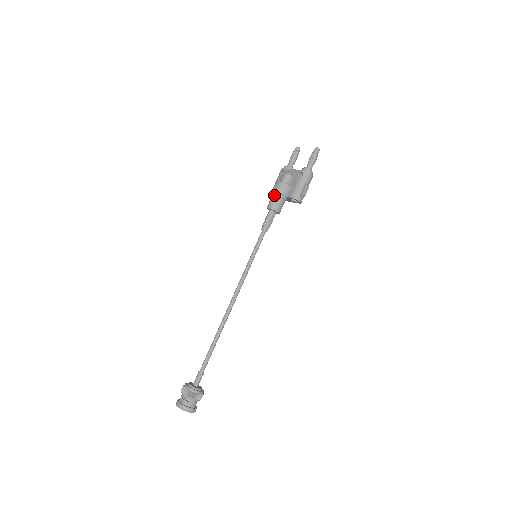
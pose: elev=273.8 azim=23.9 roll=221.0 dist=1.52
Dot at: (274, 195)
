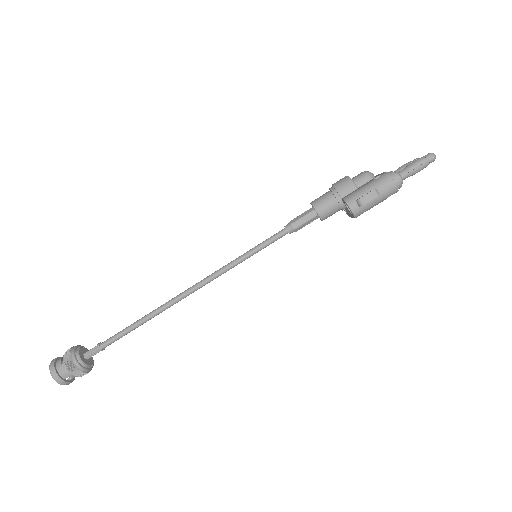
Dot at: occluded
